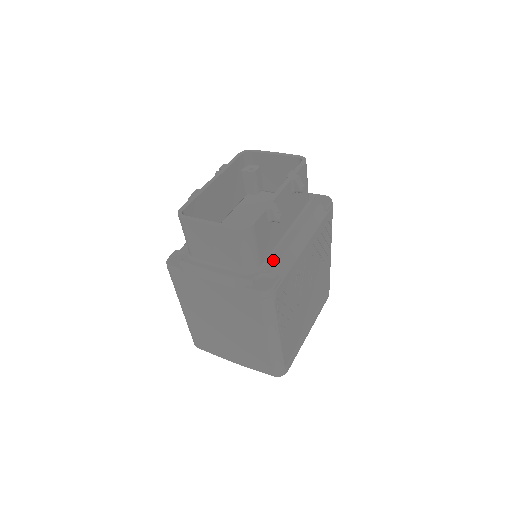
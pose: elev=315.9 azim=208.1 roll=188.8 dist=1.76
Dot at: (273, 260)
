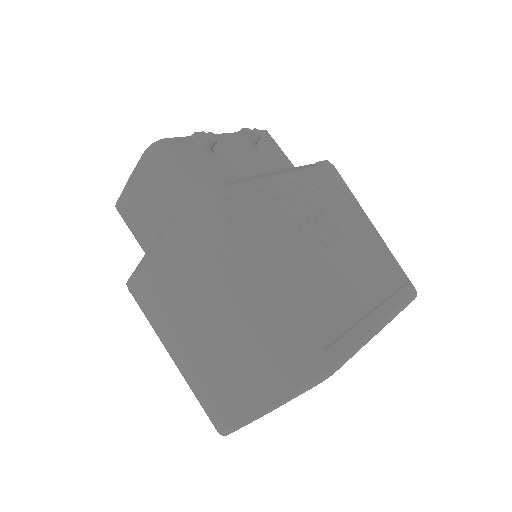
Dot at: occluded
